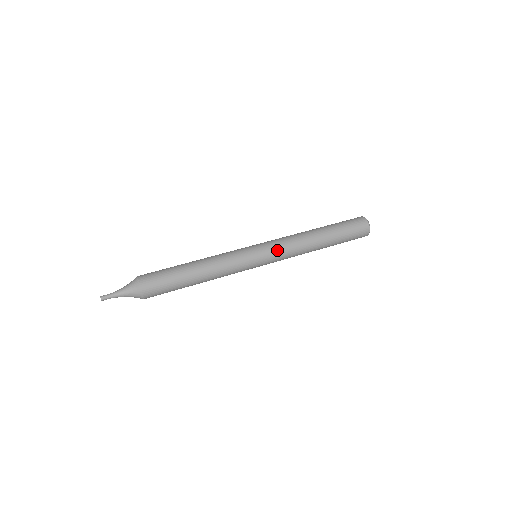
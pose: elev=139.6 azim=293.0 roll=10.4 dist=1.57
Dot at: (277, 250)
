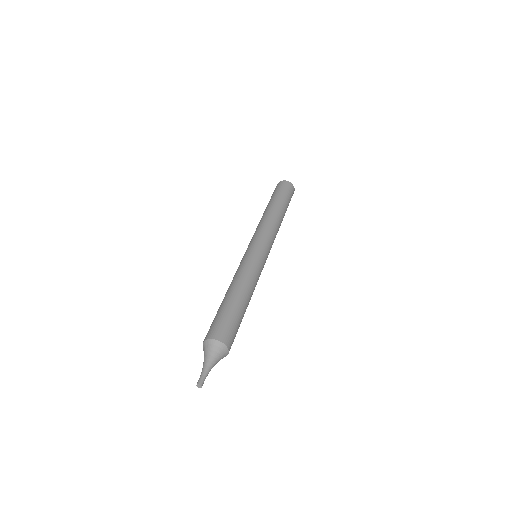
Dot at: occluded
